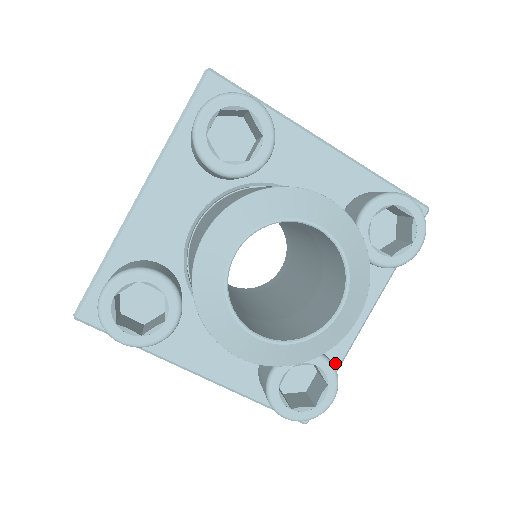
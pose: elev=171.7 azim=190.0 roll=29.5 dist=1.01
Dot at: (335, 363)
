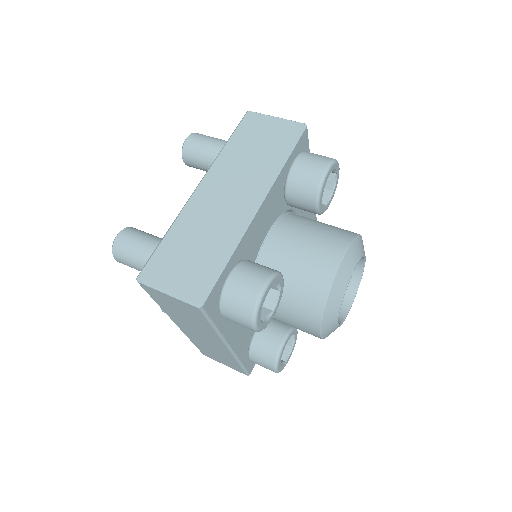
Dot at: occluded
